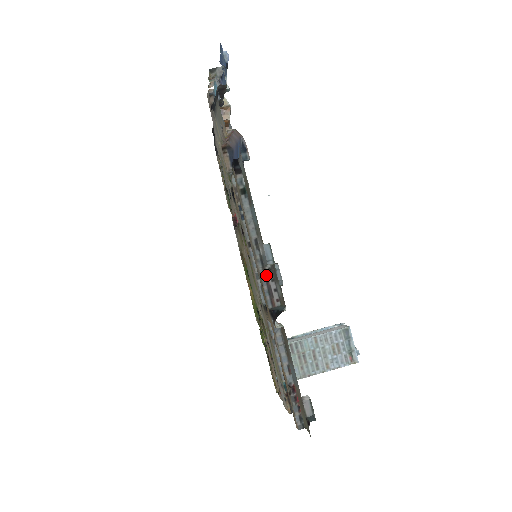
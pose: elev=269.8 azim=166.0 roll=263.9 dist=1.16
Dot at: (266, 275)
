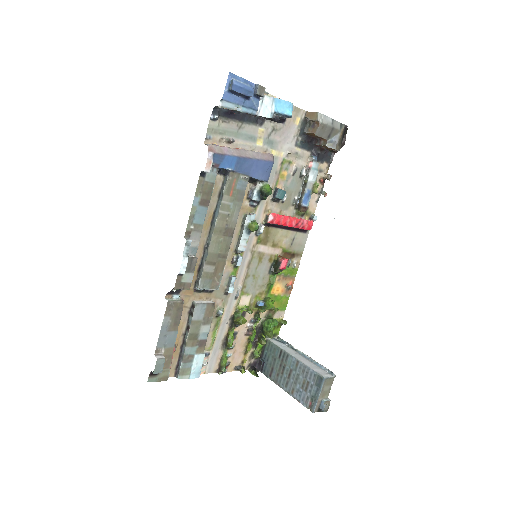
Dot at: occluded
